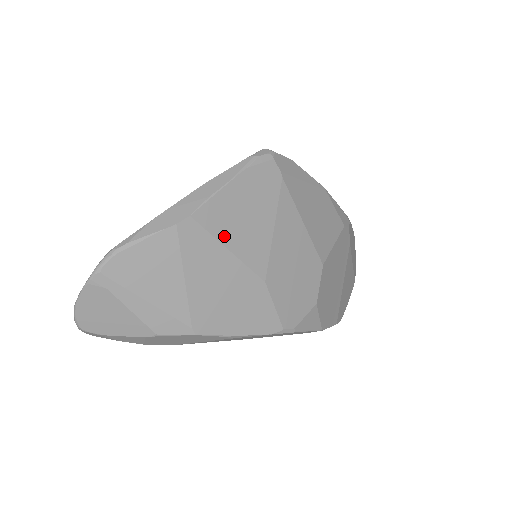
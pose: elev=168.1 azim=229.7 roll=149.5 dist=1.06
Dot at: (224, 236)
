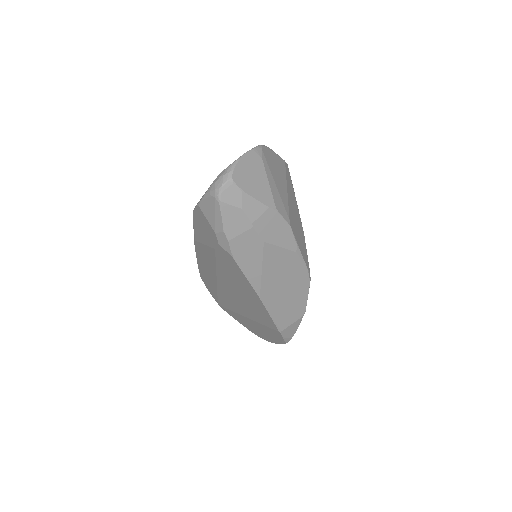
Dot at: (293, 190)
